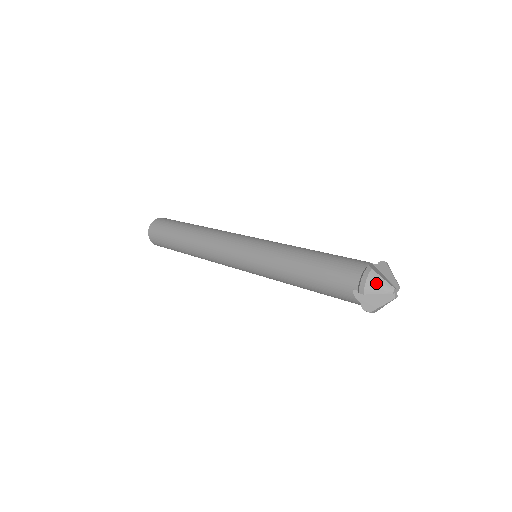
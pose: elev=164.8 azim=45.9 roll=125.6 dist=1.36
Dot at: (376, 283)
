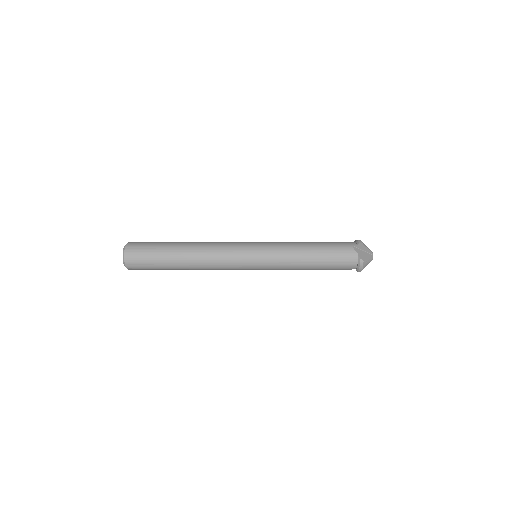
Dot at: occluded
